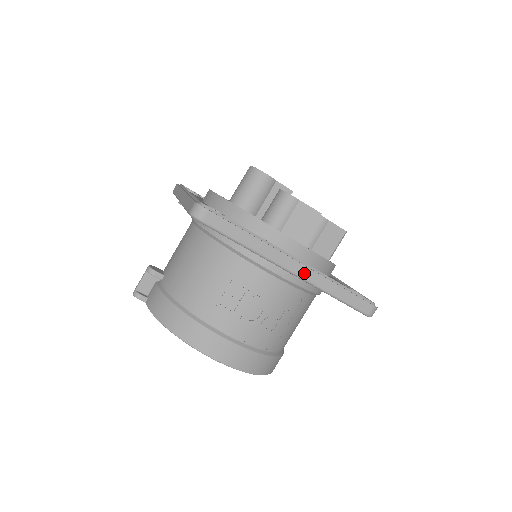
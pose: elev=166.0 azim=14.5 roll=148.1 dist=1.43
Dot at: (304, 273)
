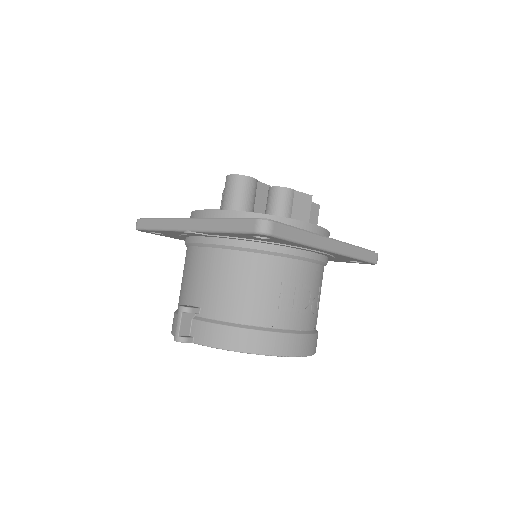
Dot at: (339, 248)
